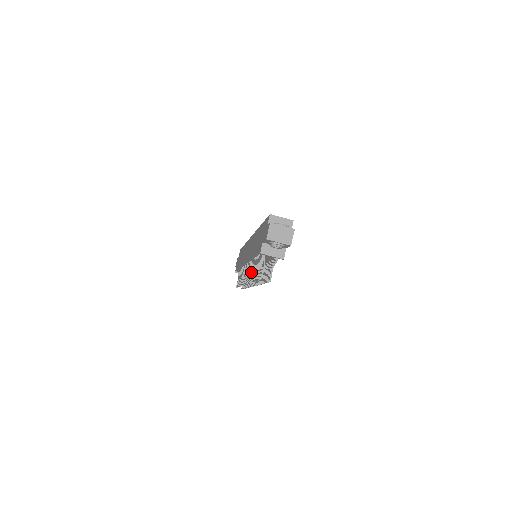
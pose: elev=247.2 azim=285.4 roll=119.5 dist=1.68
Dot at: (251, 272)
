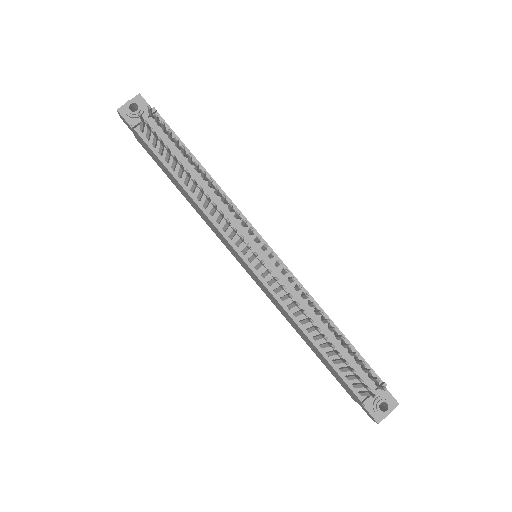
Dot at: (221, 218)
